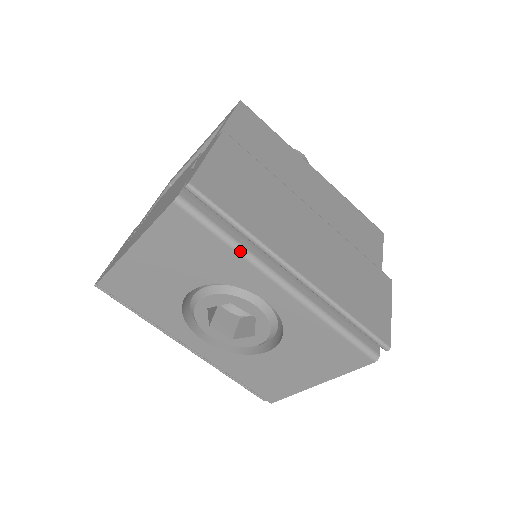
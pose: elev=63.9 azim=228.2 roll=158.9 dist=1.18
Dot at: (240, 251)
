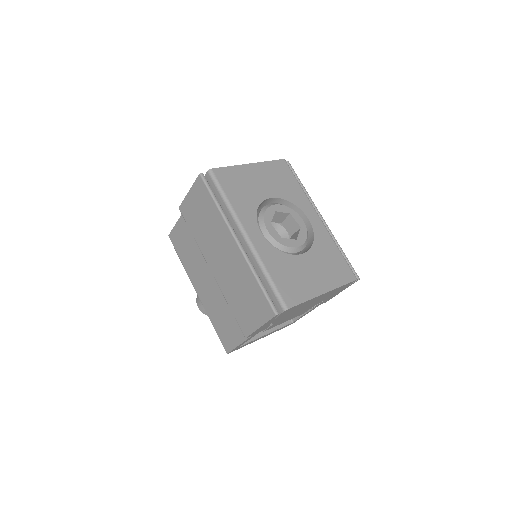
Dot at: occluded
